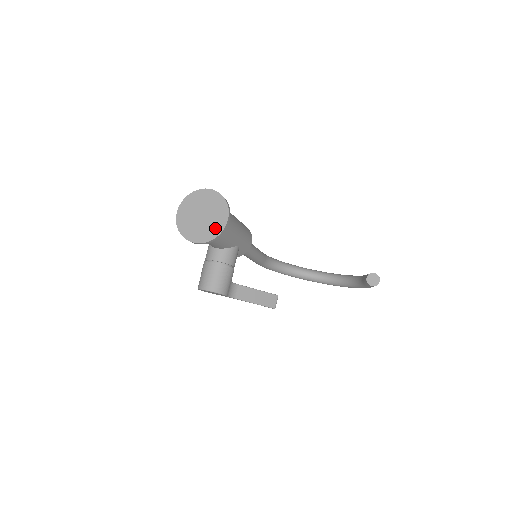
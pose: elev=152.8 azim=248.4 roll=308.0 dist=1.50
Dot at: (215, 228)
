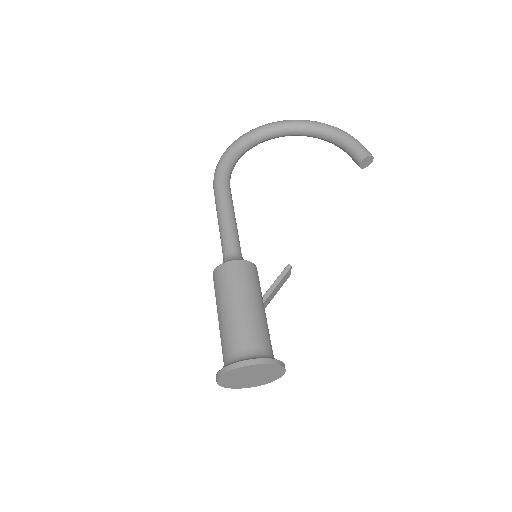
Dot at: (273, 377)
